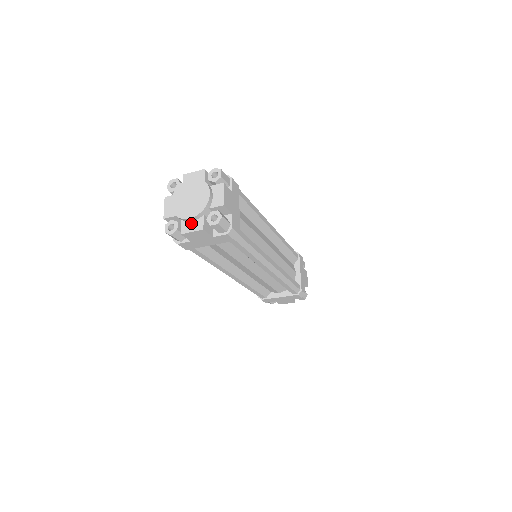
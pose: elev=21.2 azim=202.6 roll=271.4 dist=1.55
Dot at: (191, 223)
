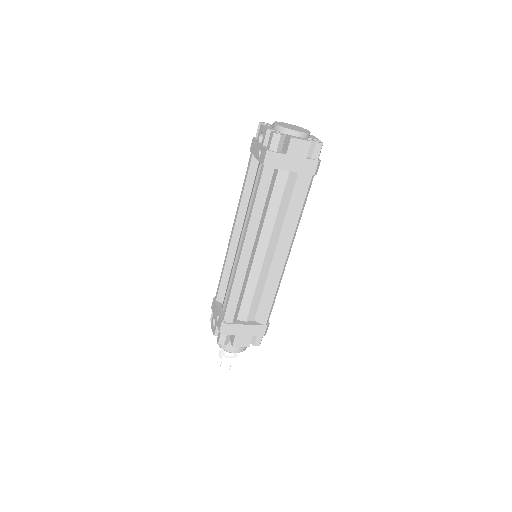
Dot at: (297, 137)
